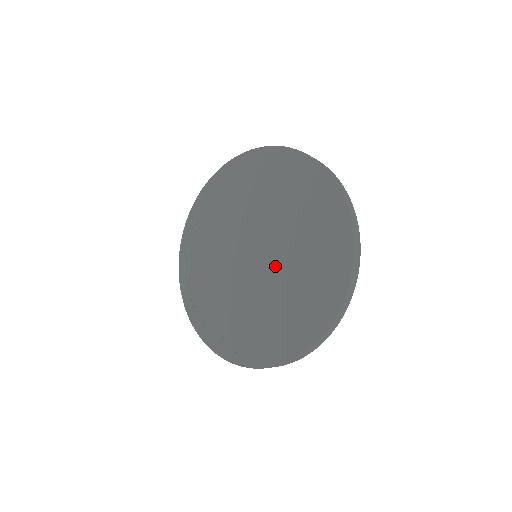
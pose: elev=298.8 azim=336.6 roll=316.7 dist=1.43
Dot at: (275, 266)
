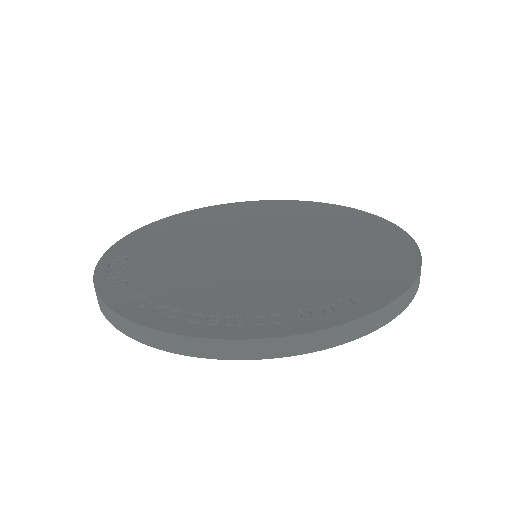
Dot at: (299, 243)
